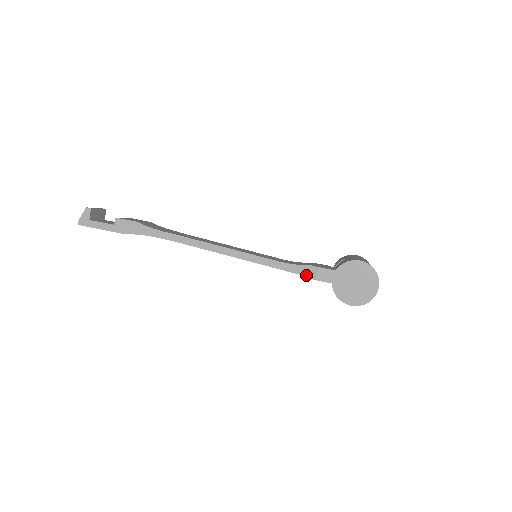
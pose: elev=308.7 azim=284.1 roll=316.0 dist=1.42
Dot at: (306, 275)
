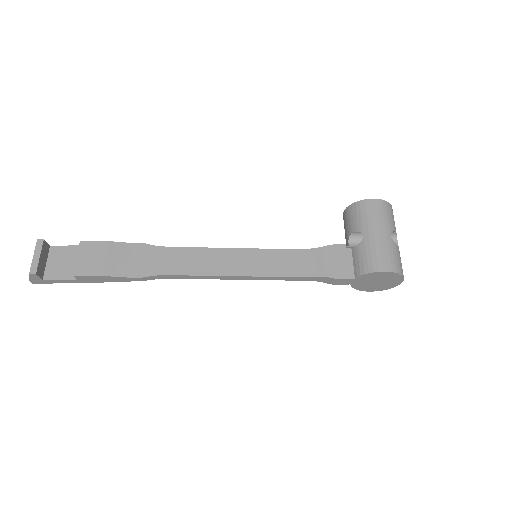
Dot at: (321, 281)
